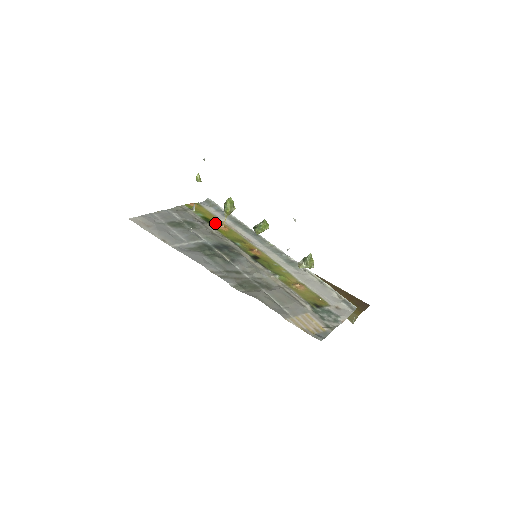
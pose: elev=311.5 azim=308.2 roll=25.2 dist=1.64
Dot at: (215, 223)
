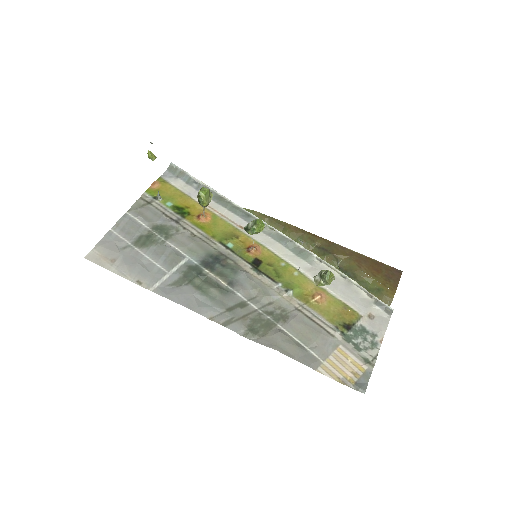
Dot at: (192, 212)
